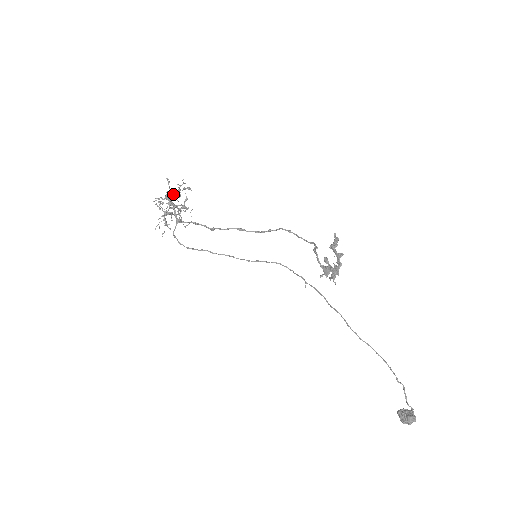
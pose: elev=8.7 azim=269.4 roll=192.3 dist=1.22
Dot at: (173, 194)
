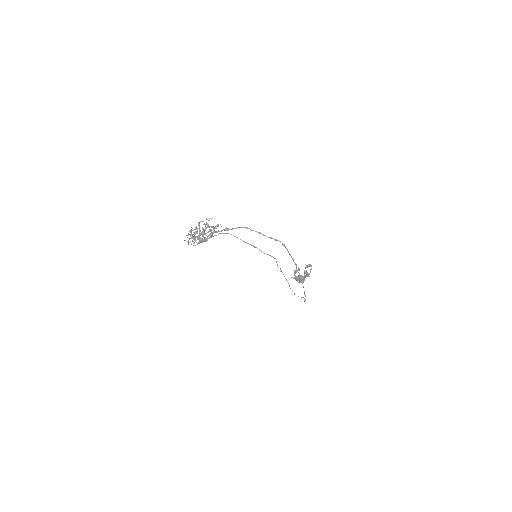
Dot at: occluded
